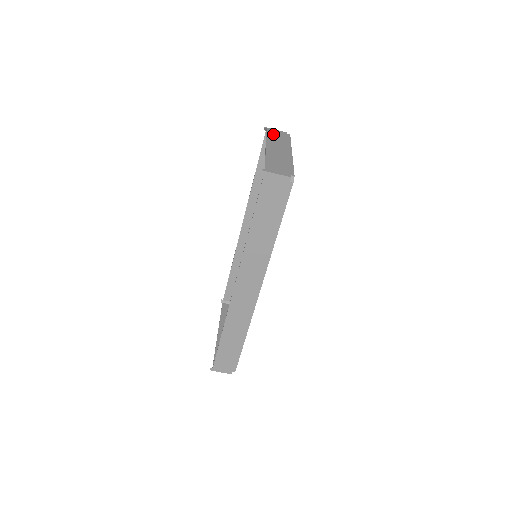
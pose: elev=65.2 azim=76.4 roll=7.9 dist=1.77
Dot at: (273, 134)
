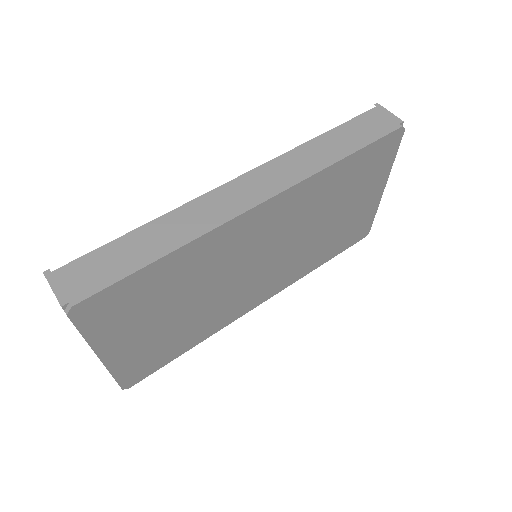
Dot at: occluded
